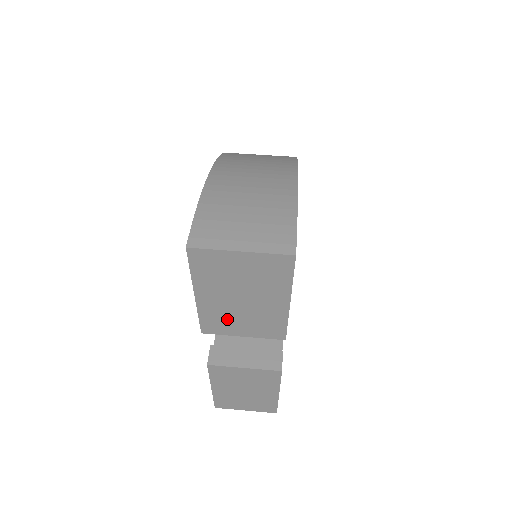
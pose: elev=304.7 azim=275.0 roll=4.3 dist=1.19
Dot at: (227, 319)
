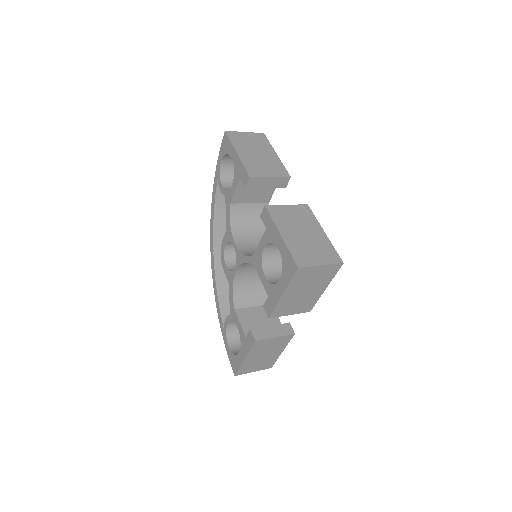
Dot at: (257, 166)
